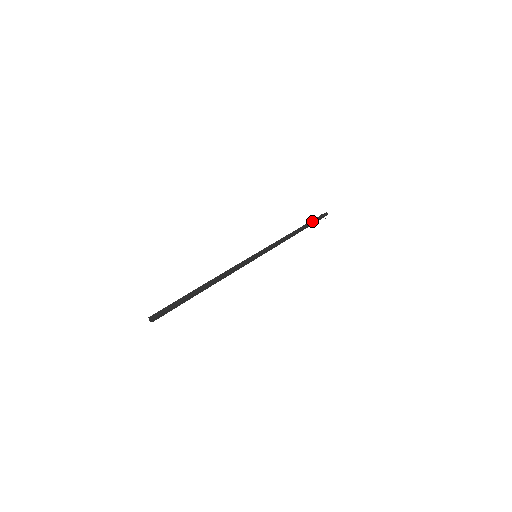
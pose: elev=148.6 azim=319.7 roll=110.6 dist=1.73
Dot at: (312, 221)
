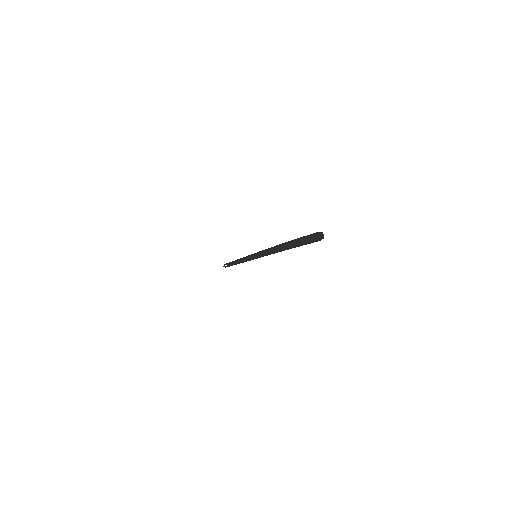
Dot at: occluded
